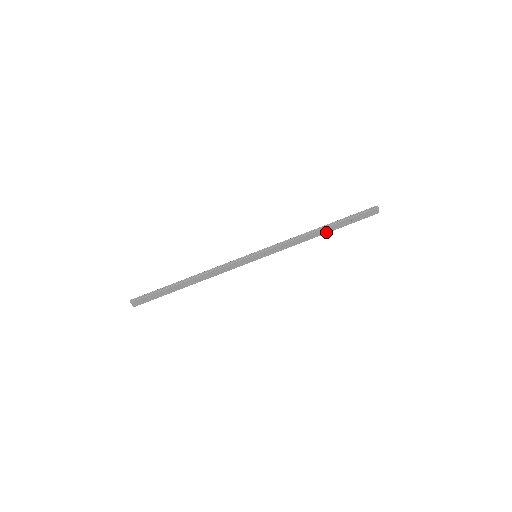
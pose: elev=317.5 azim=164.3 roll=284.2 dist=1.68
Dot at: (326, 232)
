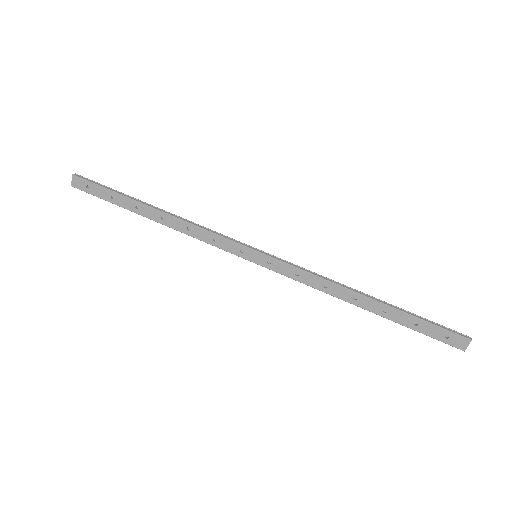
Dot at: (370, 309)
